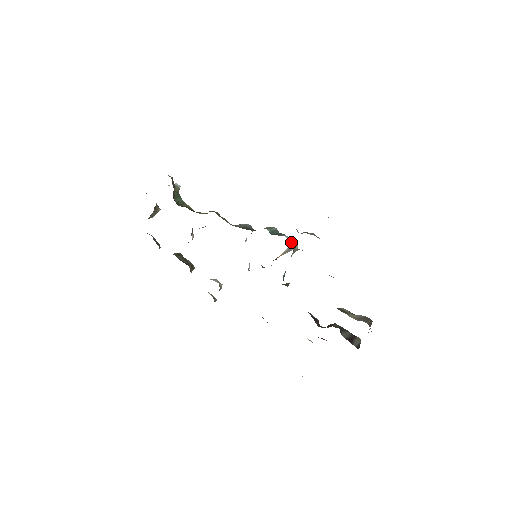
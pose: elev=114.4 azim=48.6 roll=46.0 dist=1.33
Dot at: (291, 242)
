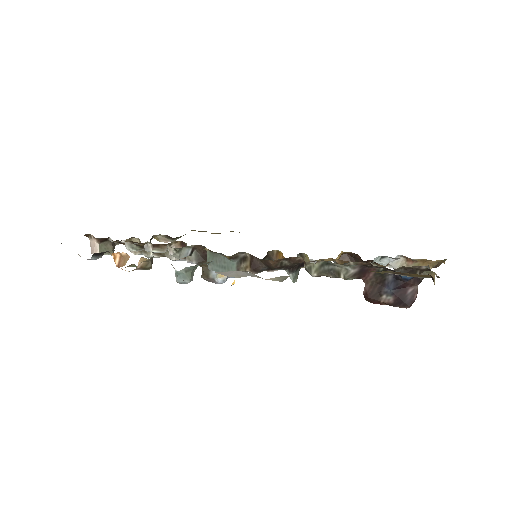
Dot at: occluded
